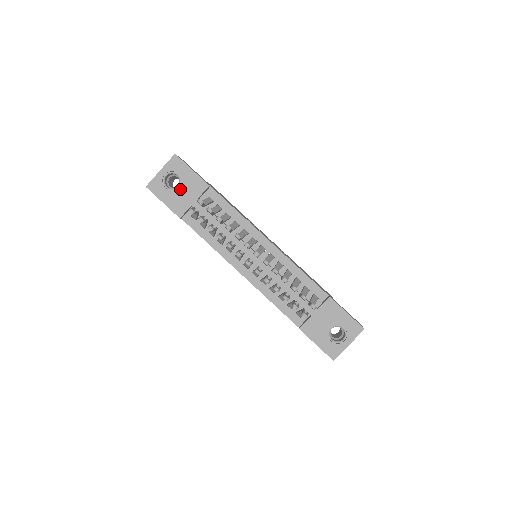
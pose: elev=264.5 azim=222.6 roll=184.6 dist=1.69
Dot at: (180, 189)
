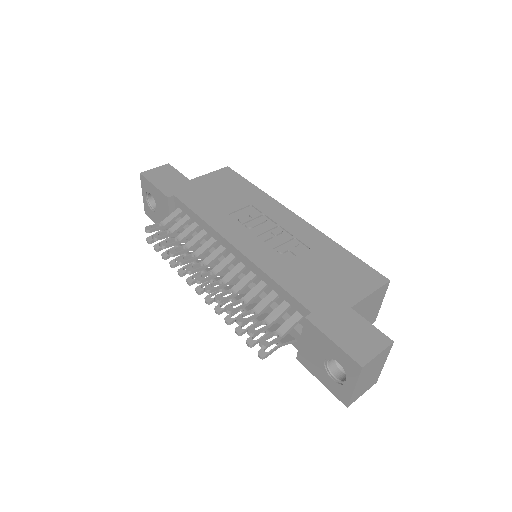
Dot at: (158, 208)
